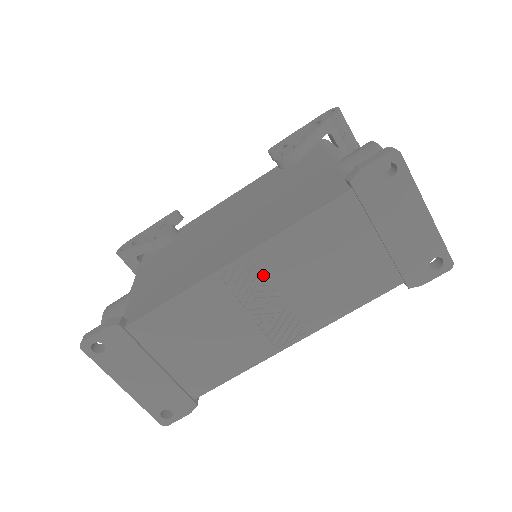
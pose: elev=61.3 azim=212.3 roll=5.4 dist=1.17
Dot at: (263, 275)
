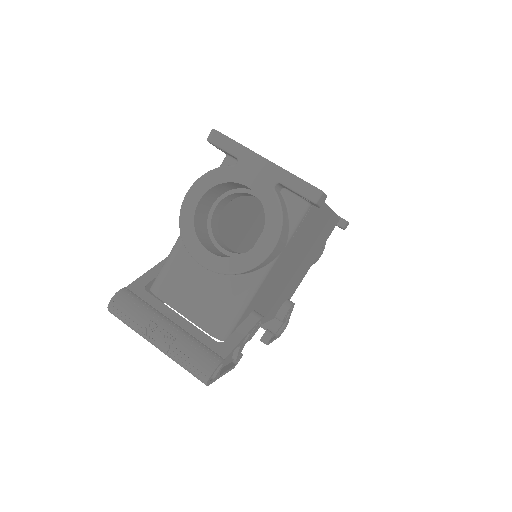
Dot at: occluded
